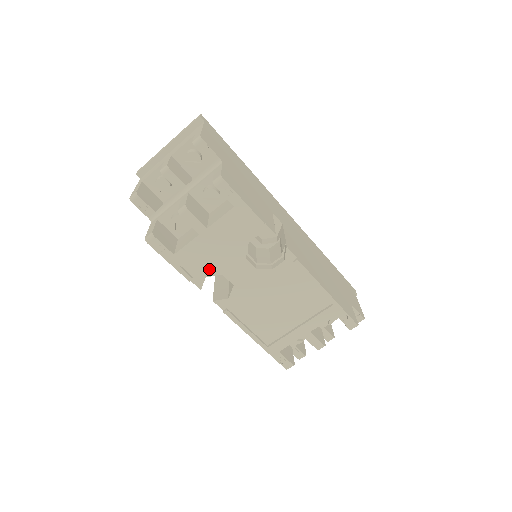
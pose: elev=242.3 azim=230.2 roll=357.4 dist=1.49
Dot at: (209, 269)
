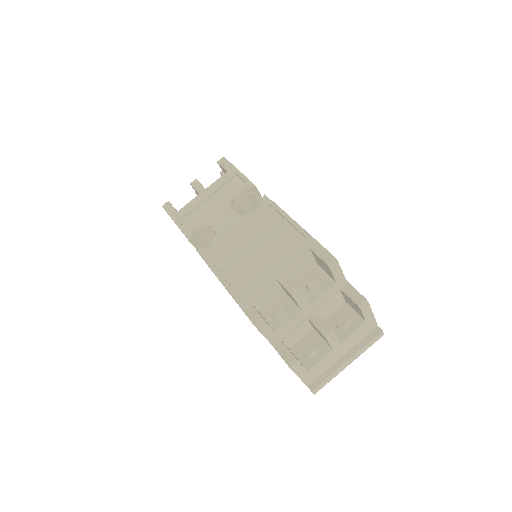
Dot at: (200, 222)
